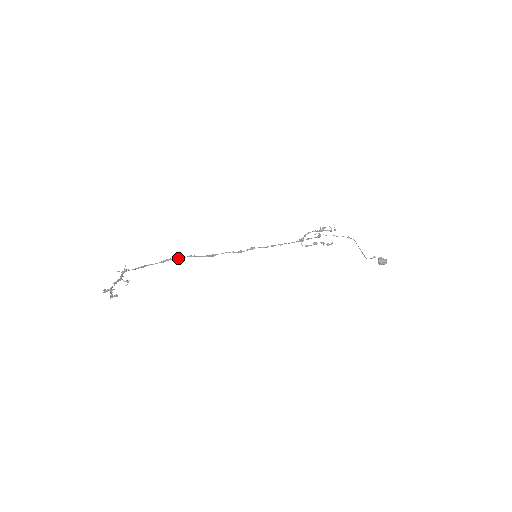
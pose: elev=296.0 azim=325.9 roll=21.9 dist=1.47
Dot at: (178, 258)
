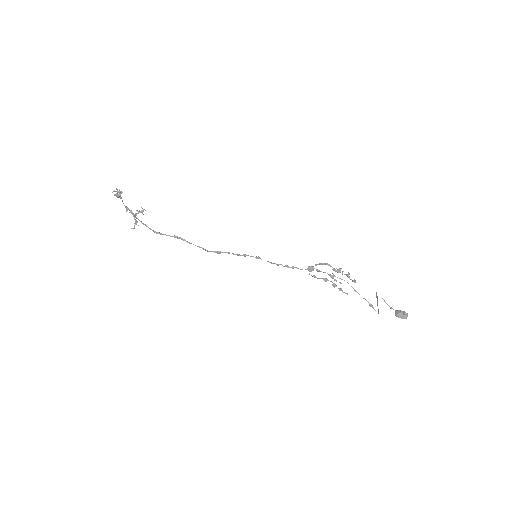
Dot at: (189, 242)
